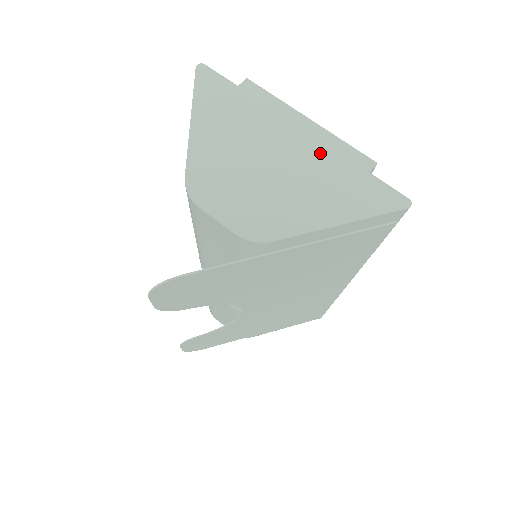
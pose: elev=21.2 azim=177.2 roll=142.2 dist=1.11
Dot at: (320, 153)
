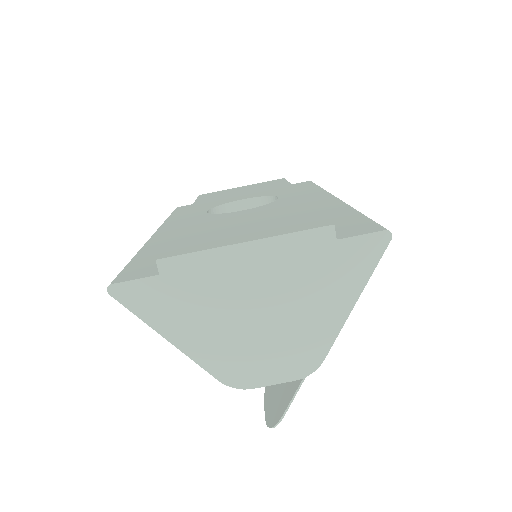
Dot at: (284, 264)
